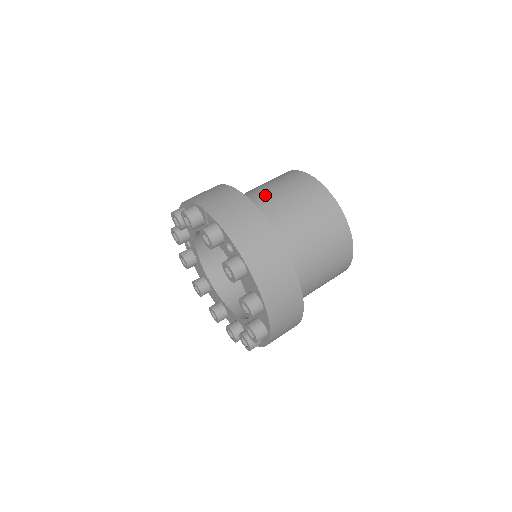
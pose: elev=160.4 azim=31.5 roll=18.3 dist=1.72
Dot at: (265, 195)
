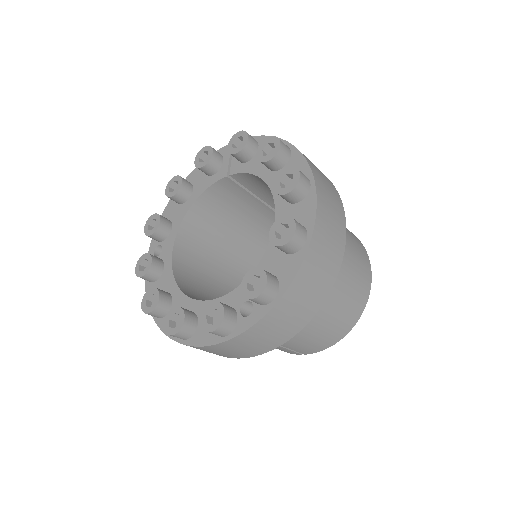
Dot at: occluded
